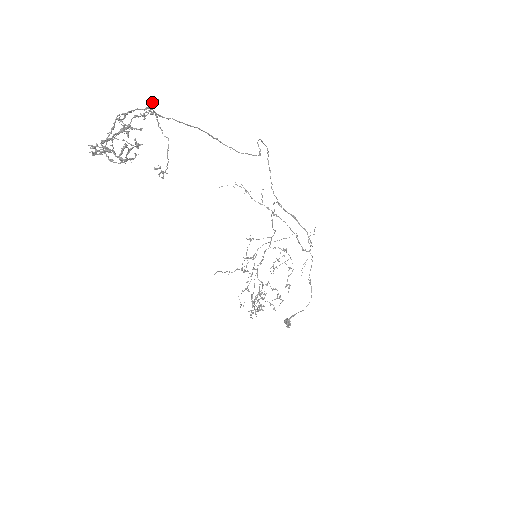
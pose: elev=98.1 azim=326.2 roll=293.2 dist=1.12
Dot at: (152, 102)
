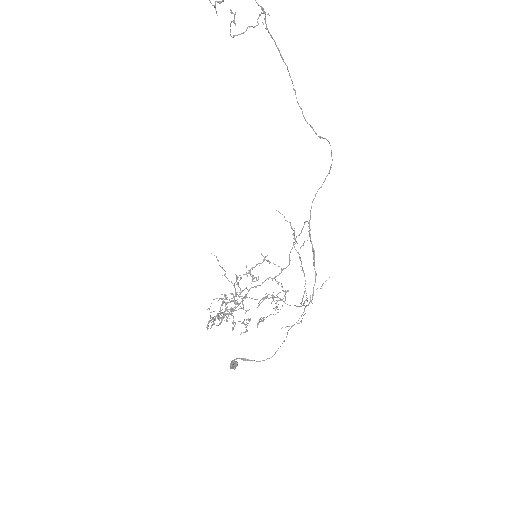
Dot at: out of frame
